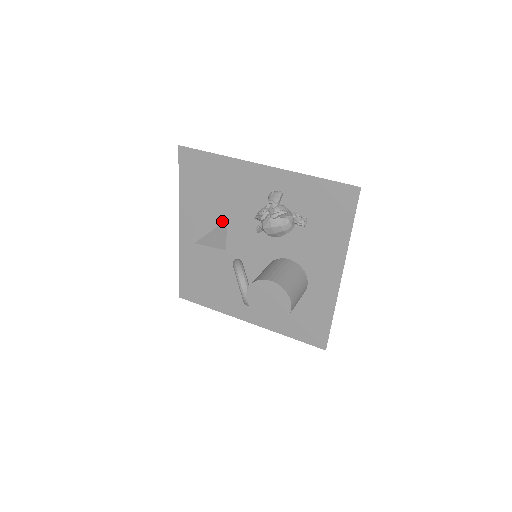
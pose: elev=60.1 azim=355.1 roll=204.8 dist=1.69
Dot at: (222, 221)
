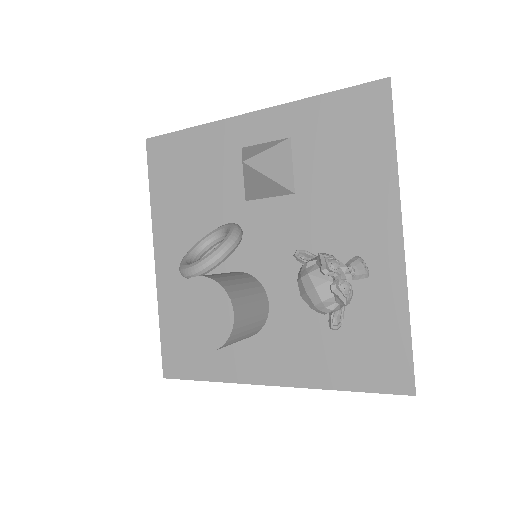
Dot at: (290, 187)
